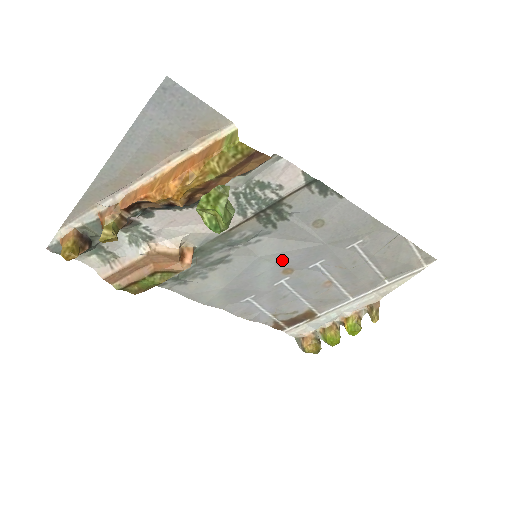
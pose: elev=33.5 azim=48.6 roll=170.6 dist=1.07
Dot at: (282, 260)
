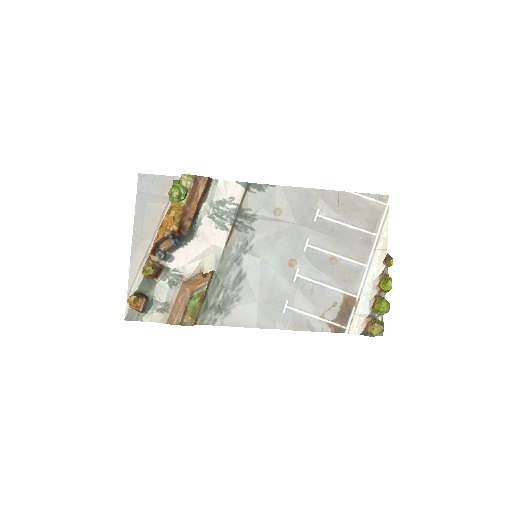
Dot at: (279, 254)
